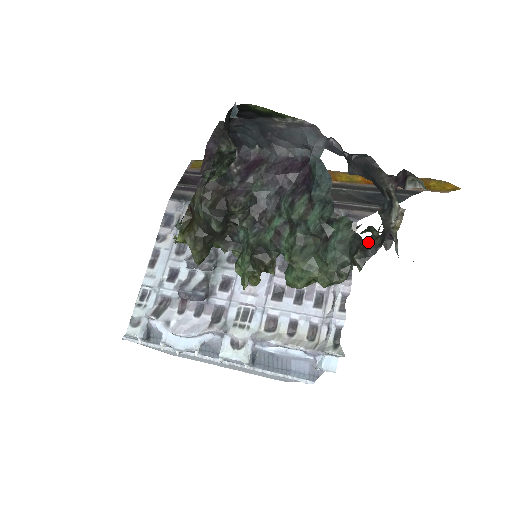
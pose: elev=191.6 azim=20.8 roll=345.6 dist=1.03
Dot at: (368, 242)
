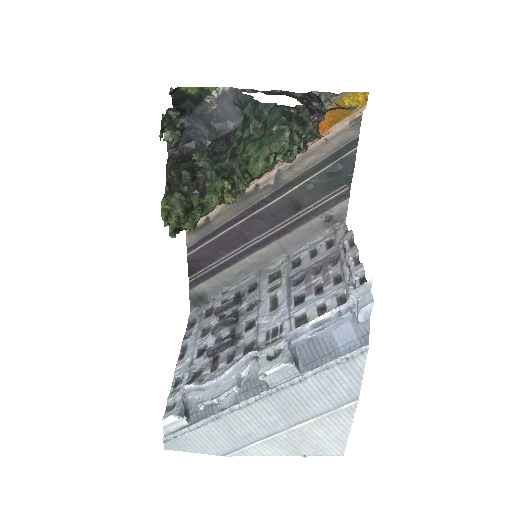
Dot at: (298, 113)
